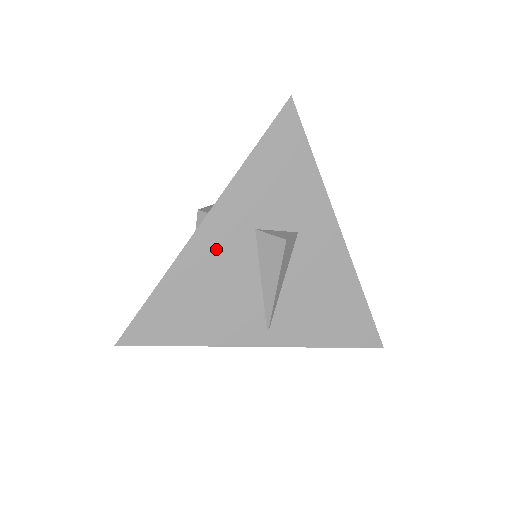
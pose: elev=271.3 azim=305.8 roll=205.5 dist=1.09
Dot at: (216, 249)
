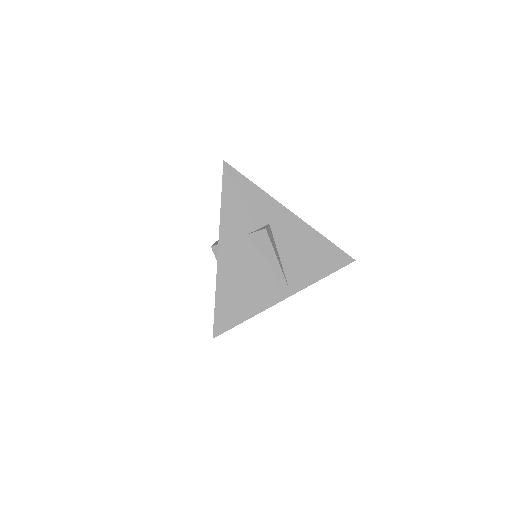
Dot at: (234, 256)
